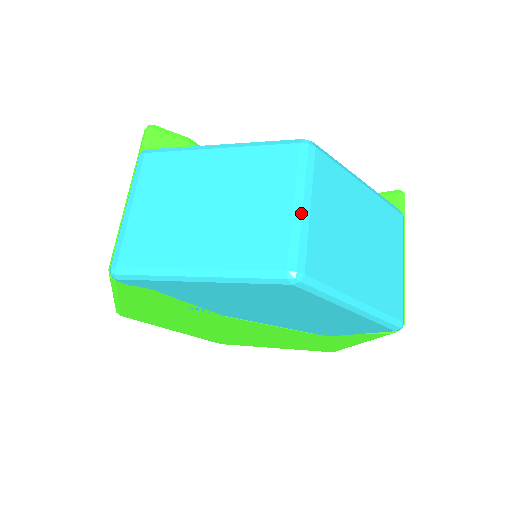
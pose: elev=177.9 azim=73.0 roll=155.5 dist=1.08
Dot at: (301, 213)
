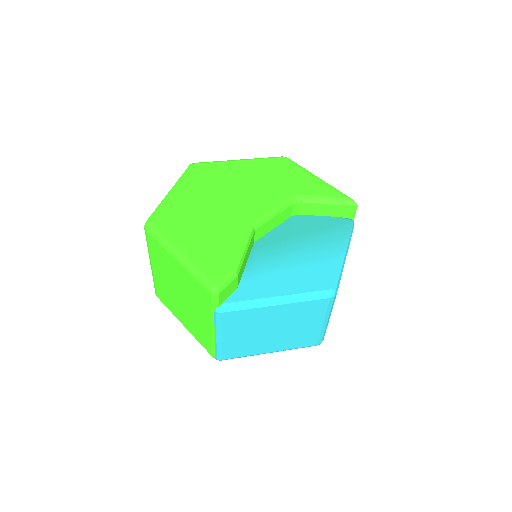
Dot at: (326, 325)
